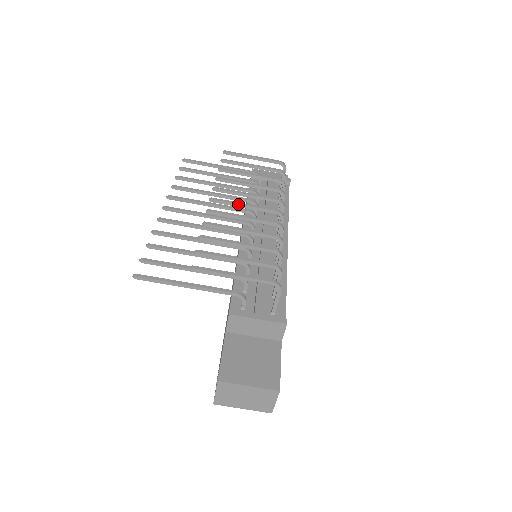
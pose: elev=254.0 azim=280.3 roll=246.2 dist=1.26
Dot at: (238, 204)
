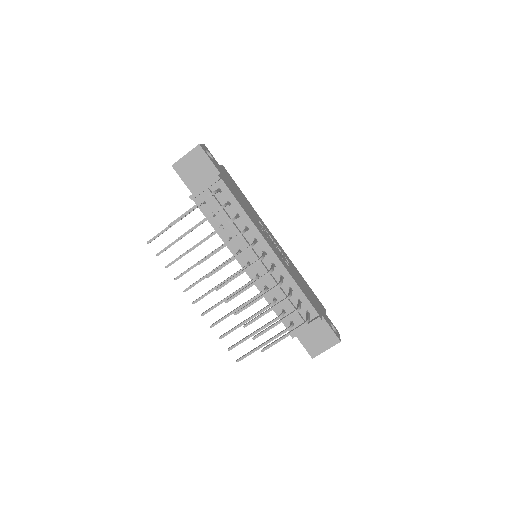
Dot at: occluded
